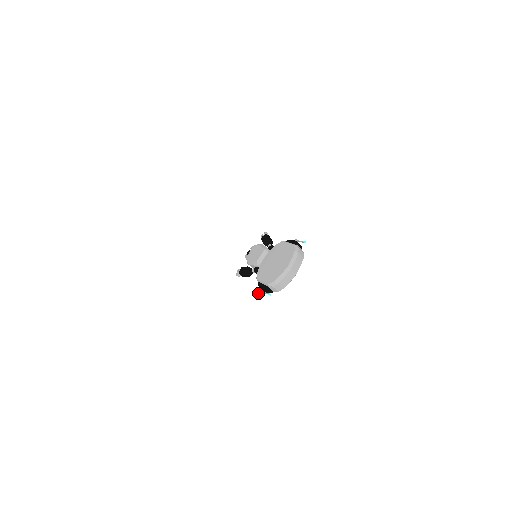
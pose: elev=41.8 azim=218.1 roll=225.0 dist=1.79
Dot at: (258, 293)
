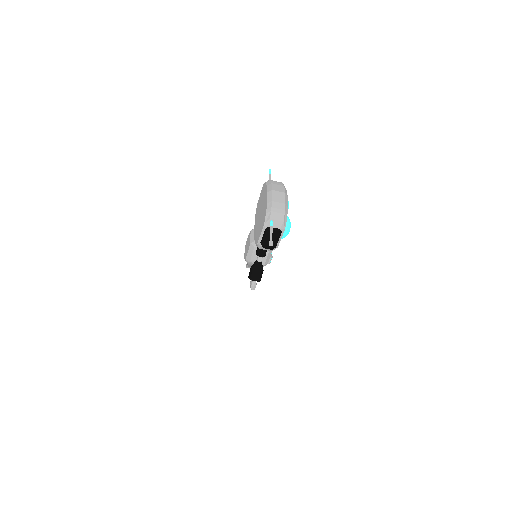
Dot at: (303, 303)
